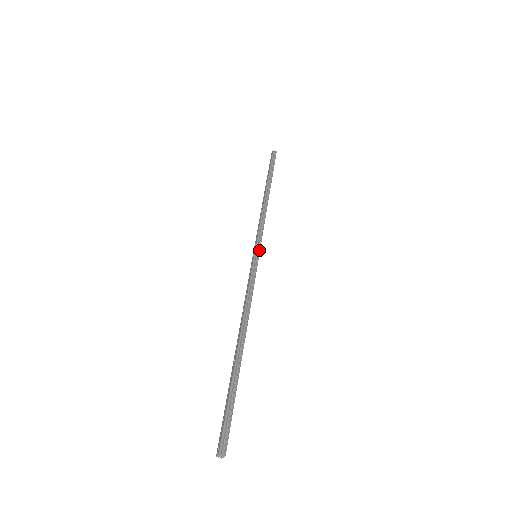
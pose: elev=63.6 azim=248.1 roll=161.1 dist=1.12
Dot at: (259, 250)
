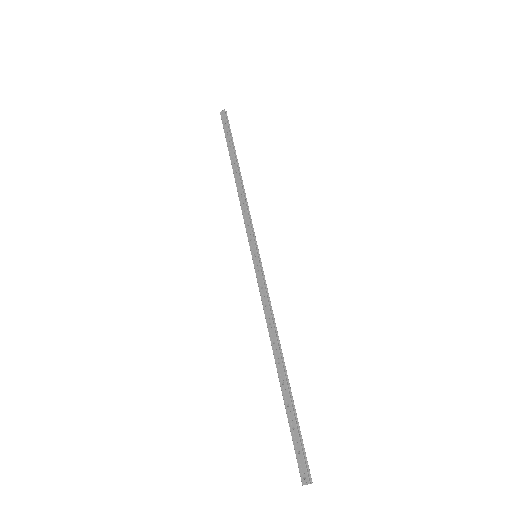
Dot at: (258, 249)
